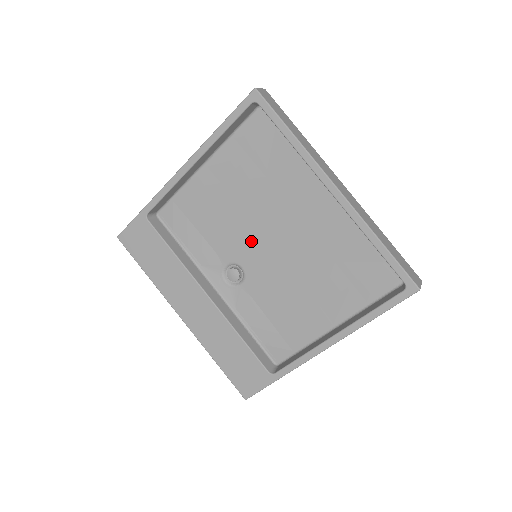
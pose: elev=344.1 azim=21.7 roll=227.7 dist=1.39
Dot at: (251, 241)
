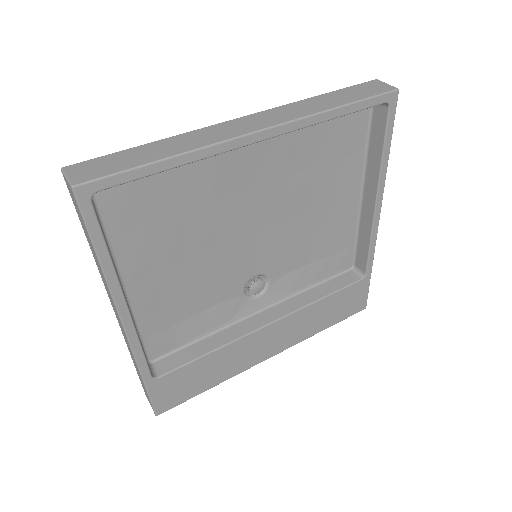
Dot at: (238, 256)
